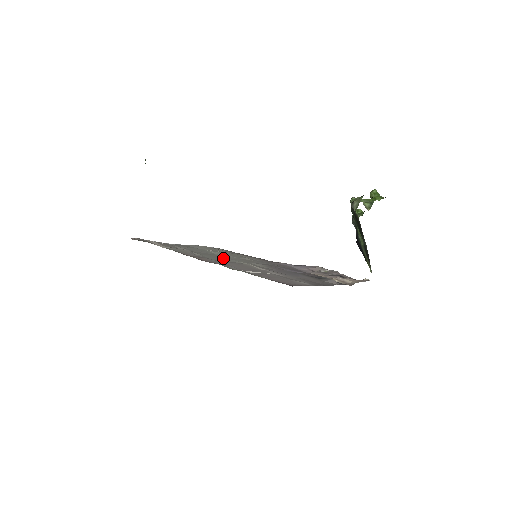
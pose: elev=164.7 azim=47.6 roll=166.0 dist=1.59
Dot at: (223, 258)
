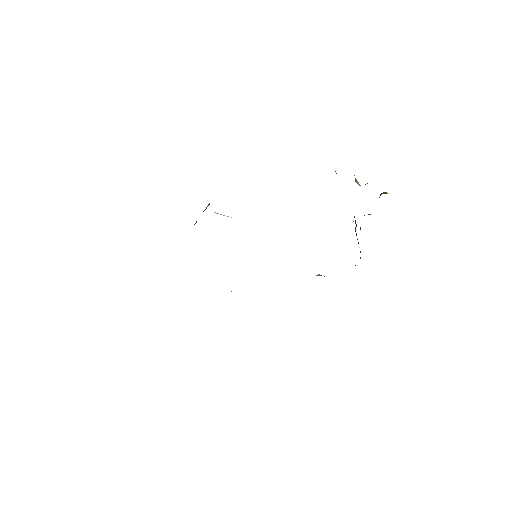
Dot at: occluded
